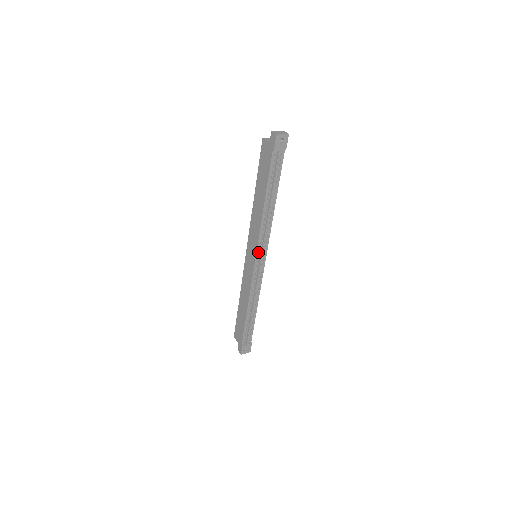
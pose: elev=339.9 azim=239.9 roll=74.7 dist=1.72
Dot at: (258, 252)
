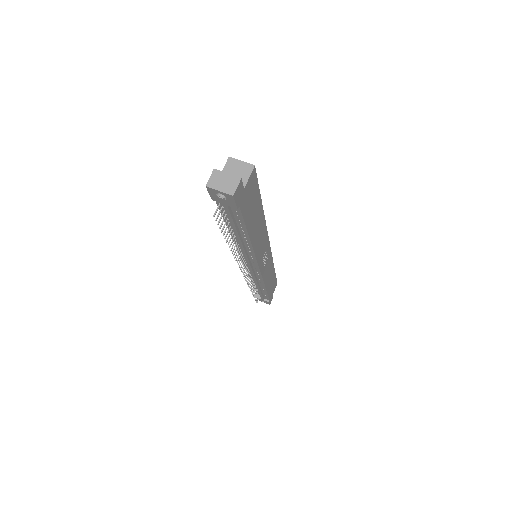
Dot at: (245, 260)
